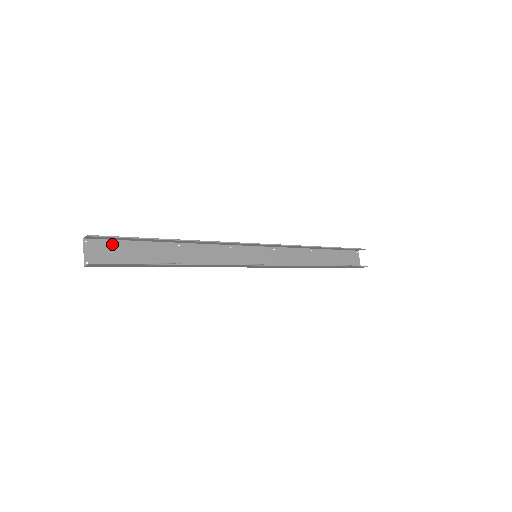
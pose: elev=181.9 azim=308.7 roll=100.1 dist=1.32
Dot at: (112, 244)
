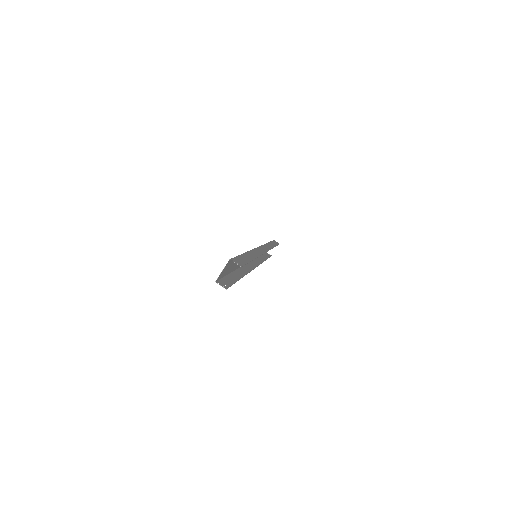
Dot at: occluded
